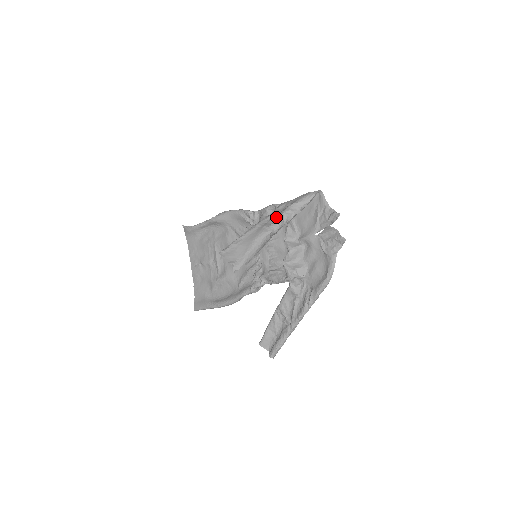
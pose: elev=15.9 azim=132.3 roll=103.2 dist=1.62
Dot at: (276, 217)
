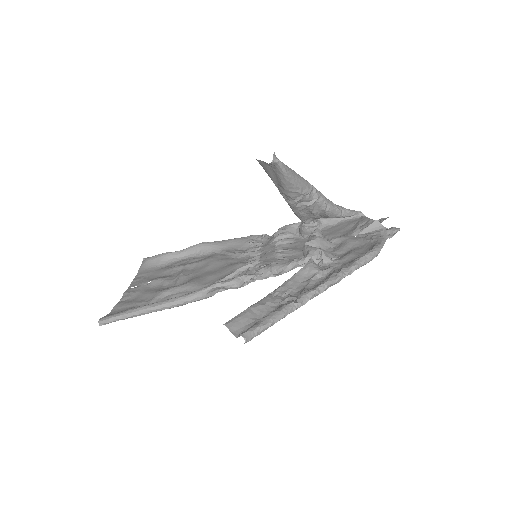
Dot at: occluded
